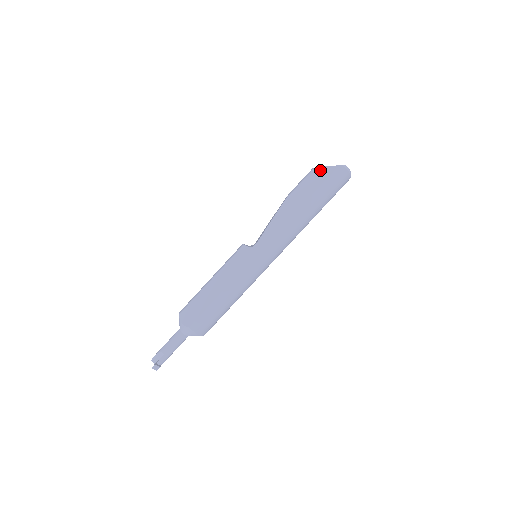
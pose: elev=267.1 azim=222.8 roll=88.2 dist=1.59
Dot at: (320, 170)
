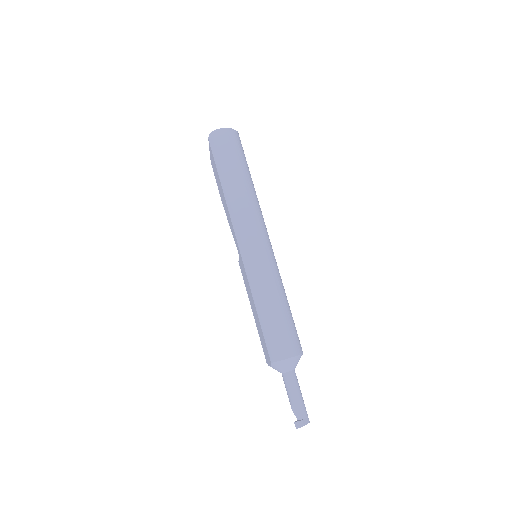
Dot at: (211, 158)
